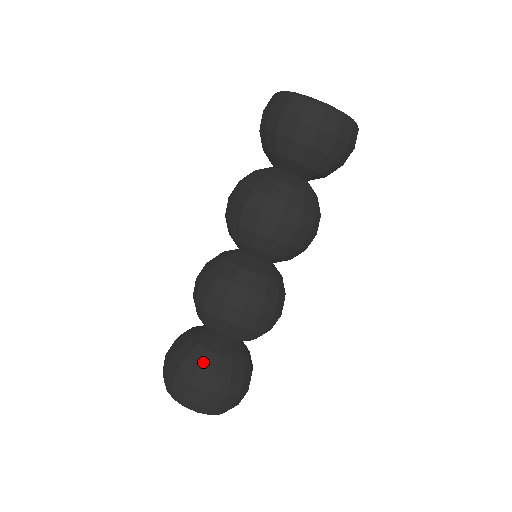
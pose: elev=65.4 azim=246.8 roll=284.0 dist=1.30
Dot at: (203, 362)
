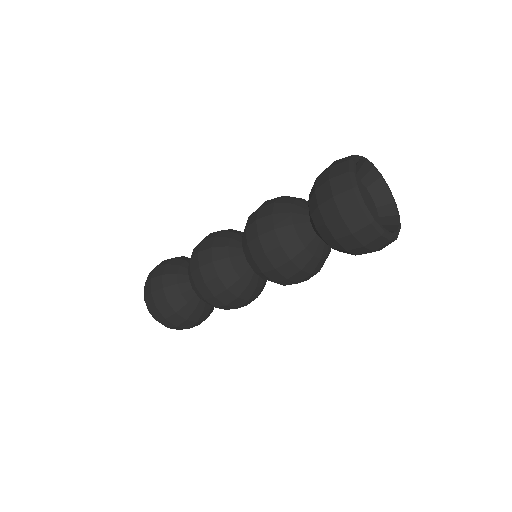
Dot at: (172, 300)
